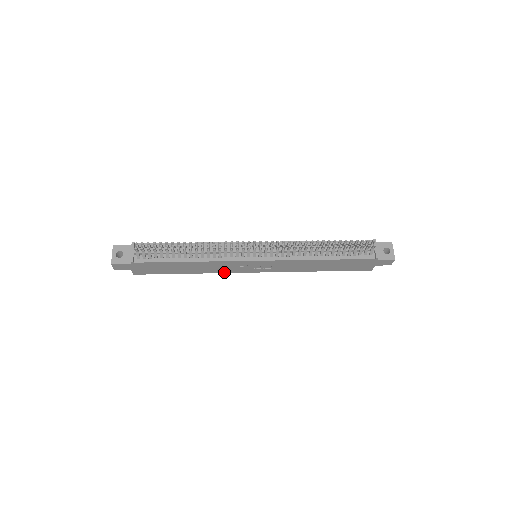
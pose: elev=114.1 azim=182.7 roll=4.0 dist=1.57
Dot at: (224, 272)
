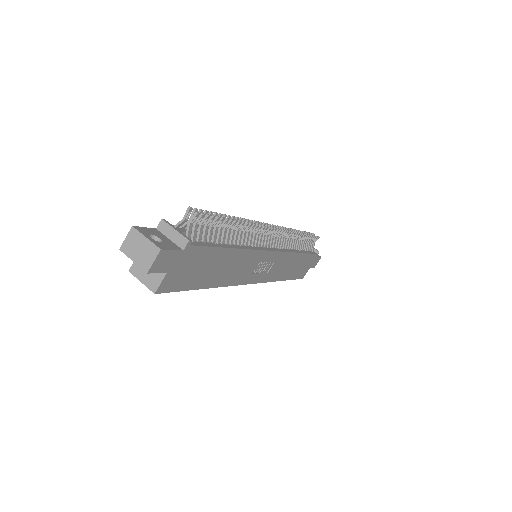
Dot at: (235, 283)
